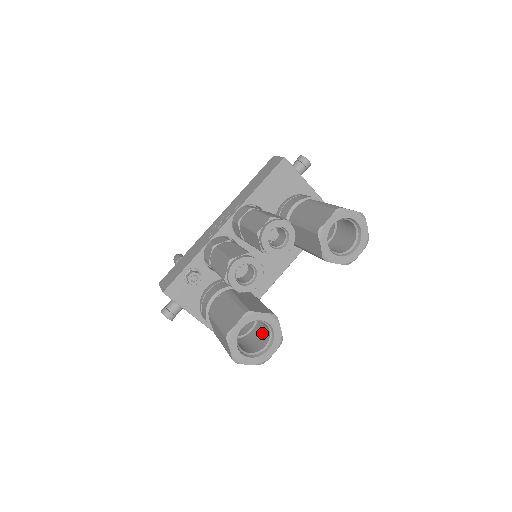
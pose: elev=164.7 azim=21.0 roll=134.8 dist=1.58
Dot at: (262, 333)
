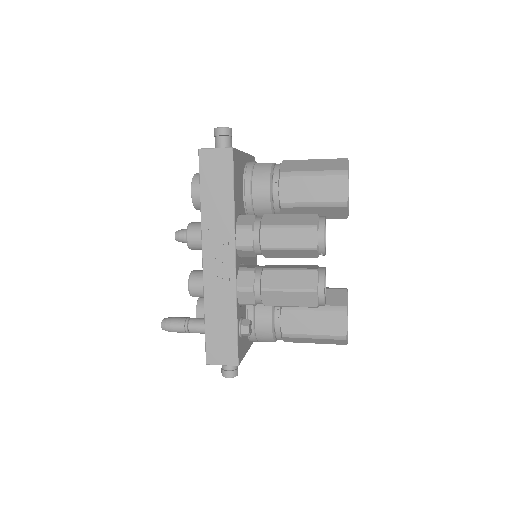
Dot at: occluded
